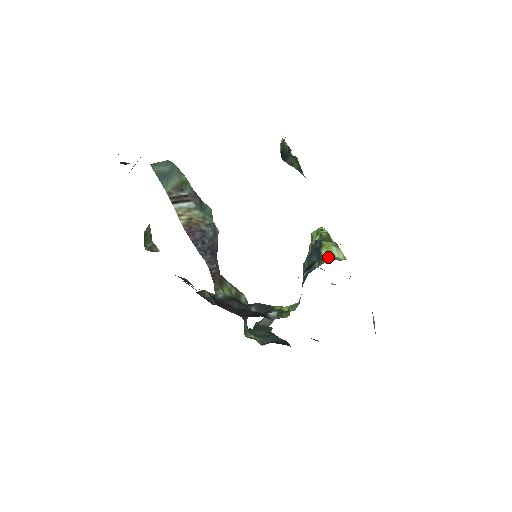
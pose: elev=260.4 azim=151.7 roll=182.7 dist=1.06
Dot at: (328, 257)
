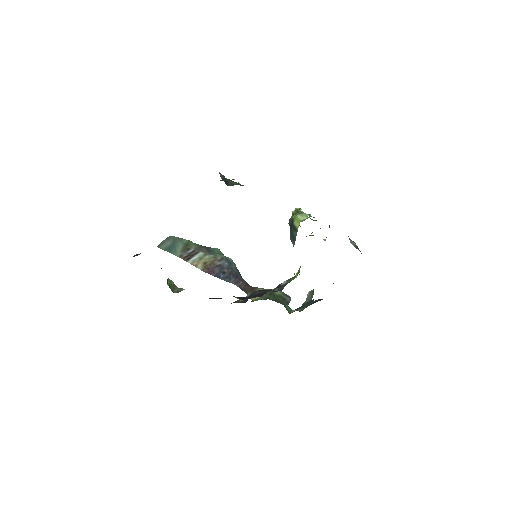
Dot at: (298, 224)
